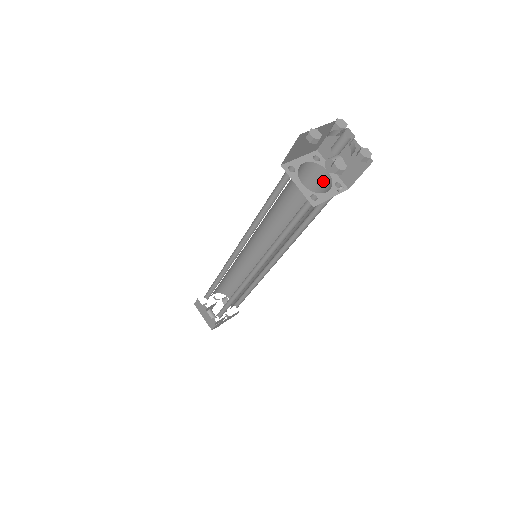
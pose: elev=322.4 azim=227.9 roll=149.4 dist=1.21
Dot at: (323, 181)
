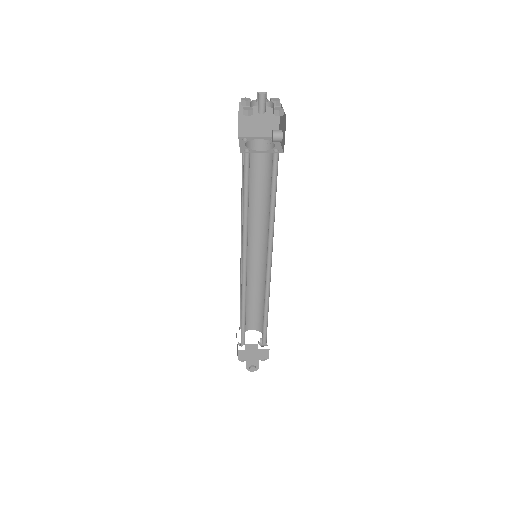
Dot at: occluded
